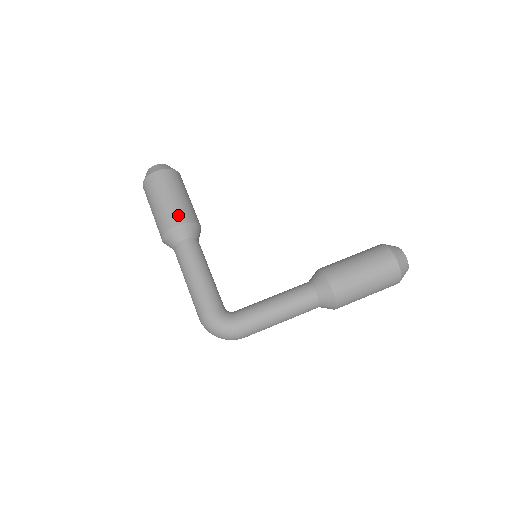
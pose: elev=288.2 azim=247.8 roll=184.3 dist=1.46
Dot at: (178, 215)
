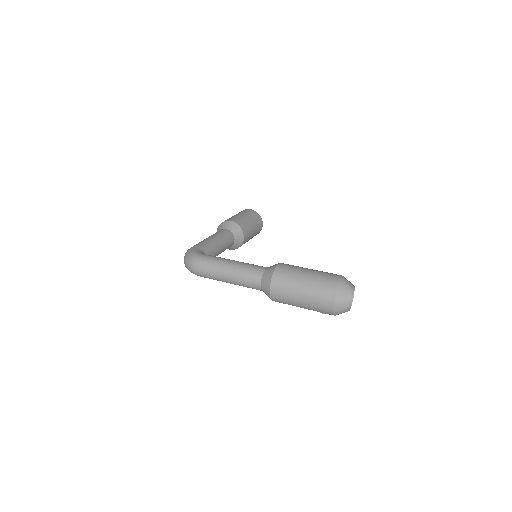
Dot at: (236, 219)
